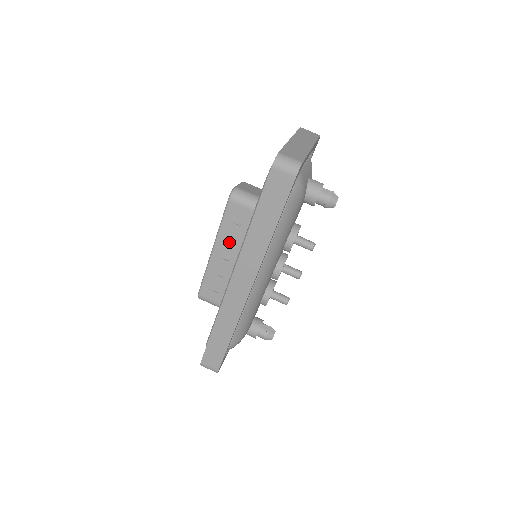
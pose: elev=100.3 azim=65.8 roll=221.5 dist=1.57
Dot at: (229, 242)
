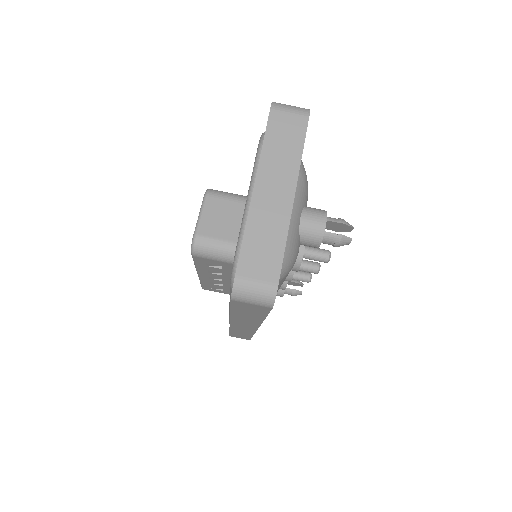
Dot at: (214, 274)
